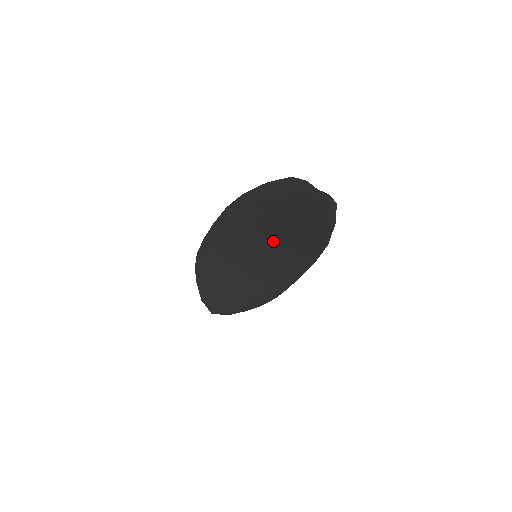
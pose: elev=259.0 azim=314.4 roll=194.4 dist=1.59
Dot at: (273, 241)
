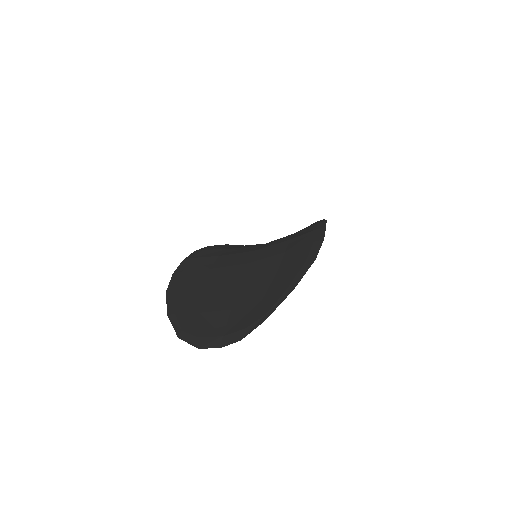
Dot at: occluded
